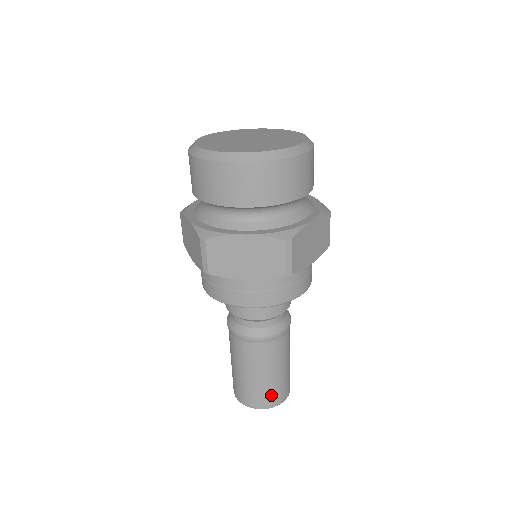
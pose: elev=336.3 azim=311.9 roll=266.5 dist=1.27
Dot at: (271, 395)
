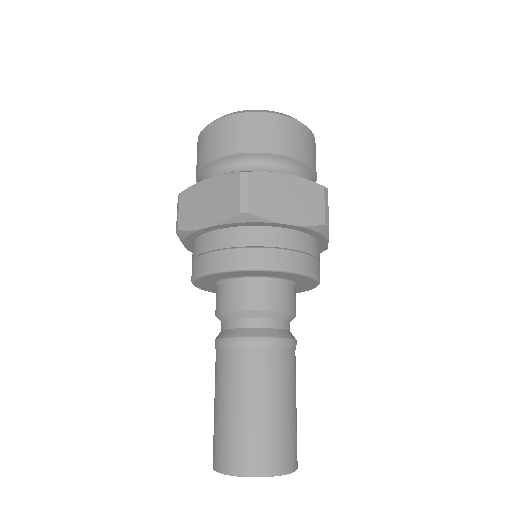
Dot at: (287, 447)
